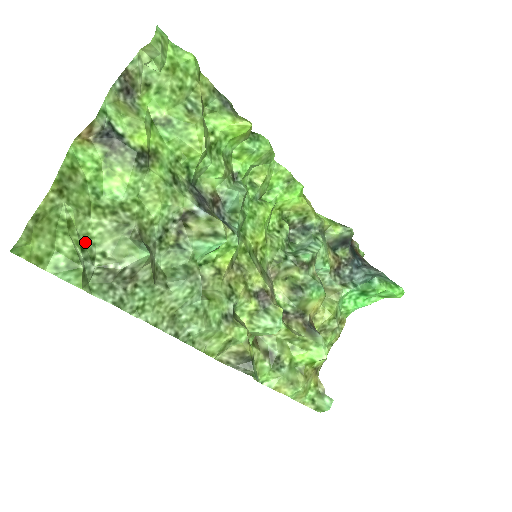
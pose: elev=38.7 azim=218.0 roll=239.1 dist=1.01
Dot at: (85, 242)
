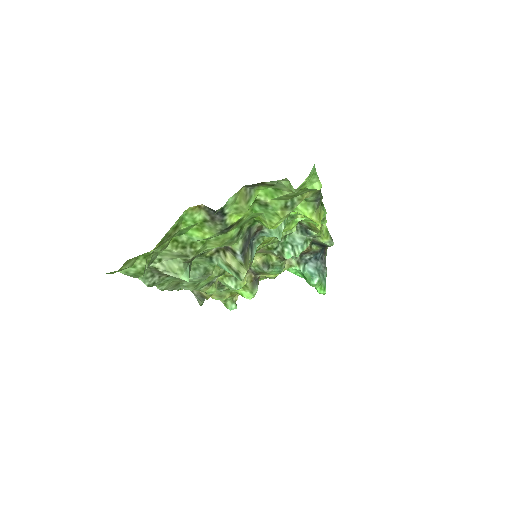
Dot at: (153, 257)
